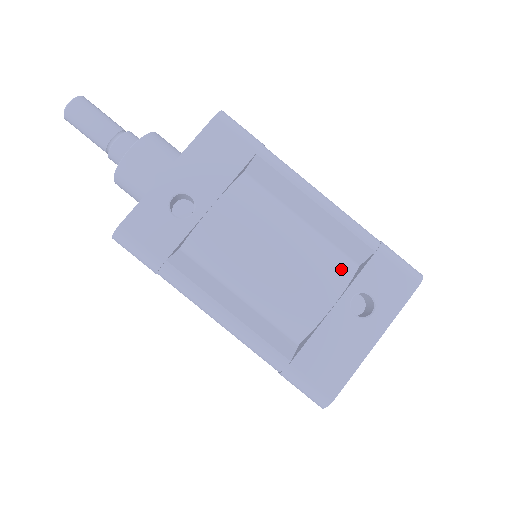
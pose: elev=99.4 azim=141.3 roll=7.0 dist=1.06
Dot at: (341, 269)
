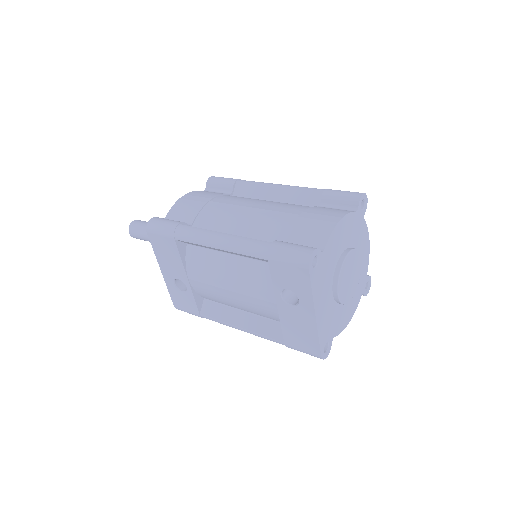
Dot at: (266, 277)
